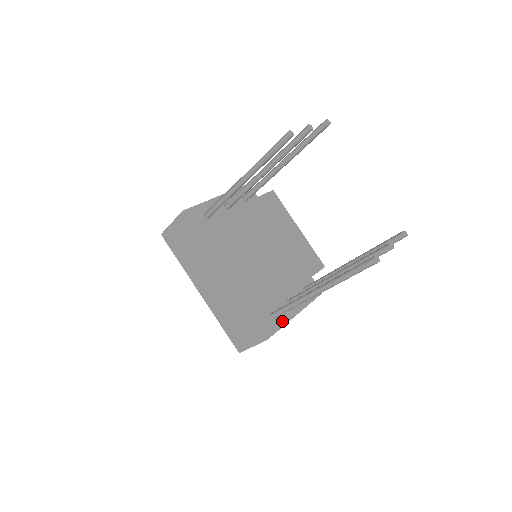
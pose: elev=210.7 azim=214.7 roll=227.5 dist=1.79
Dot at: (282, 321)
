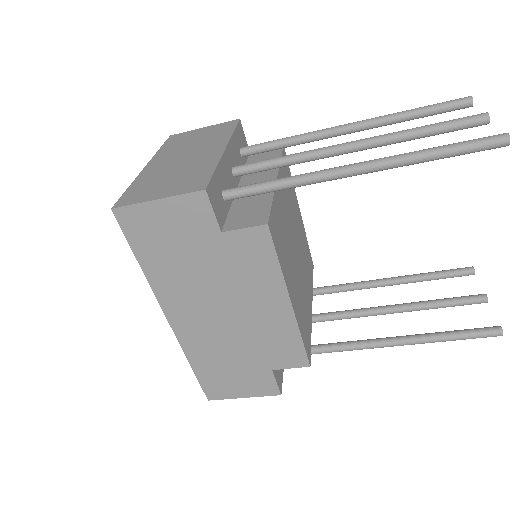
Dot at: occluded
